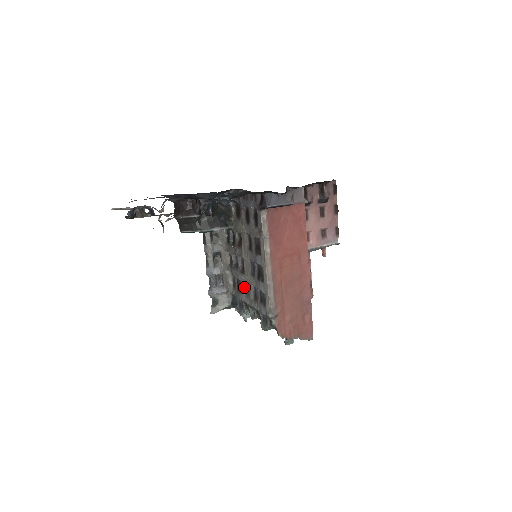
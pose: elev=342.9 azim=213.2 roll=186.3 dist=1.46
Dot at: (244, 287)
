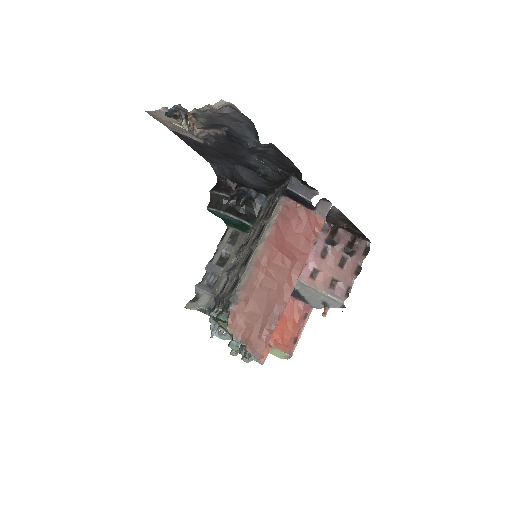
Dot at: (228, 284)
